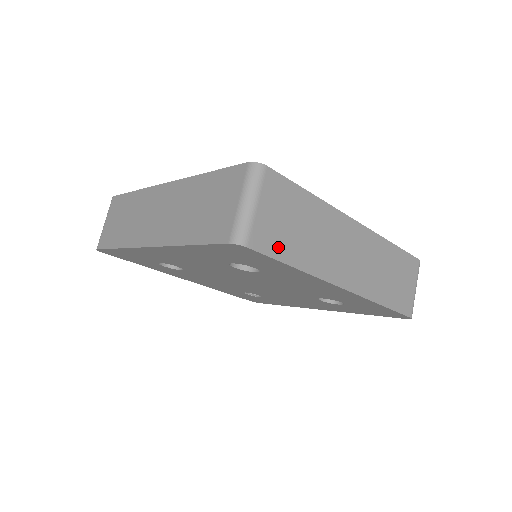
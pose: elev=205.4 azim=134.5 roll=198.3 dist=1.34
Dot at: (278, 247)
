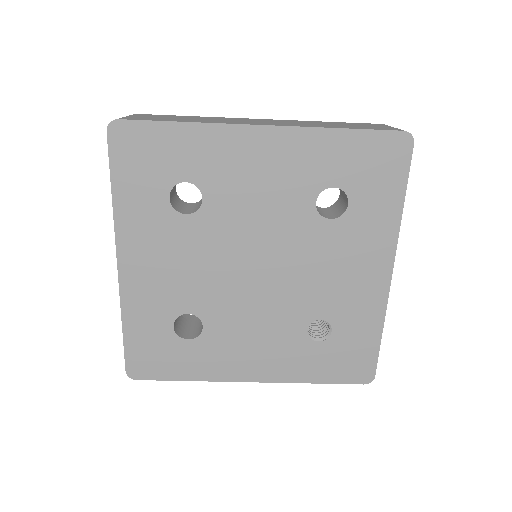
Dot at: occluded
